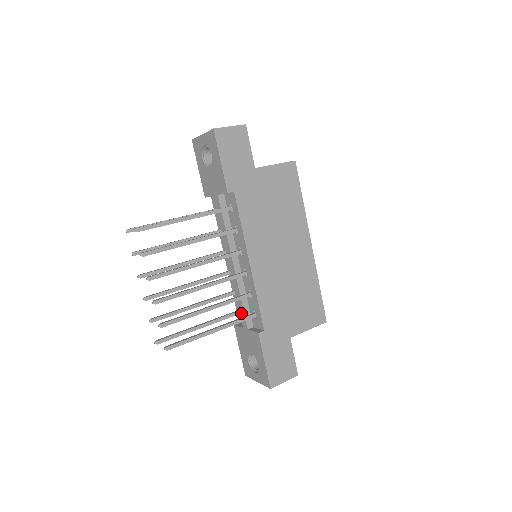
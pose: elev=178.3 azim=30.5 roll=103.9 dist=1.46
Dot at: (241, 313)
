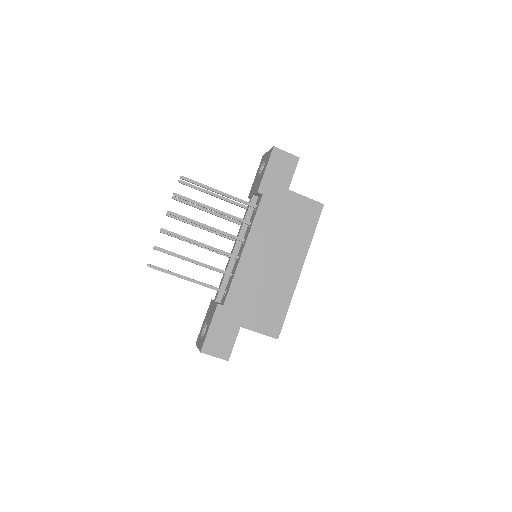
Dot at: (219, 288)
